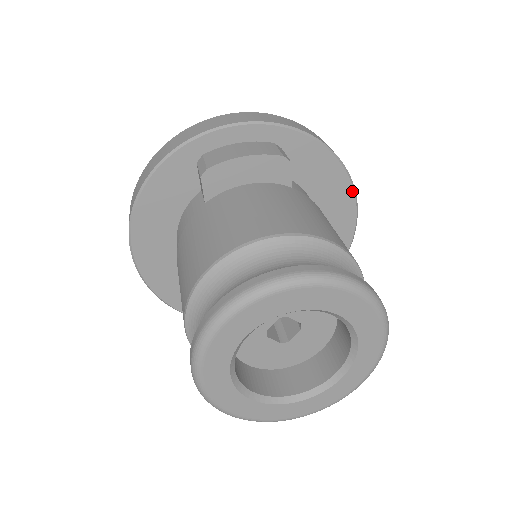
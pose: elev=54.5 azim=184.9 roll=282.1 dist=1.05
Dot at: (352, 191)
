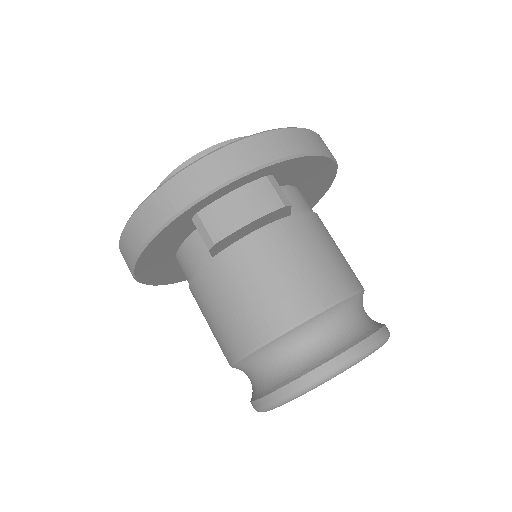
Dot at: (335, 166)
